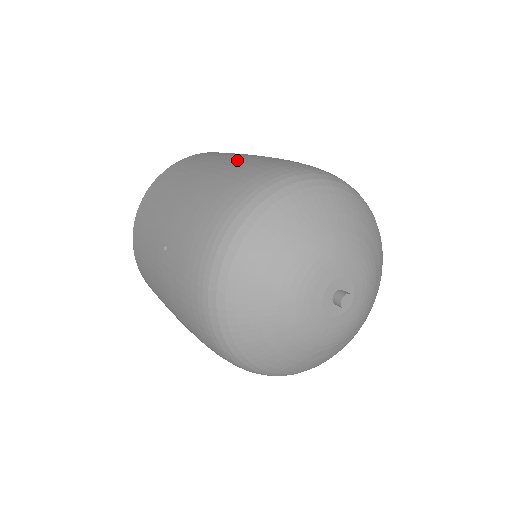
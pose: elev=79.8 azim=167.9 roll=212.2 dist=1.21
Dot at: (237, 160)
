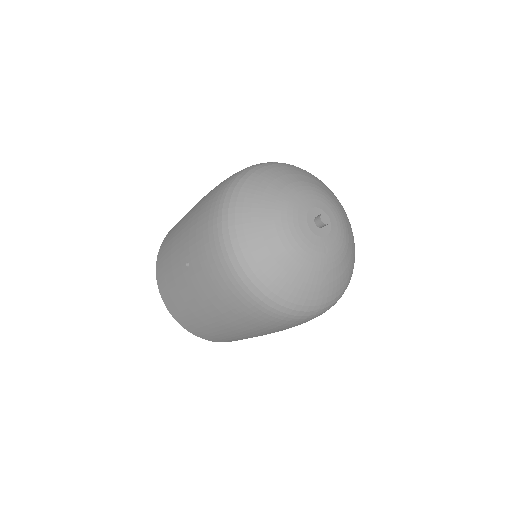
Dot at: occluded
